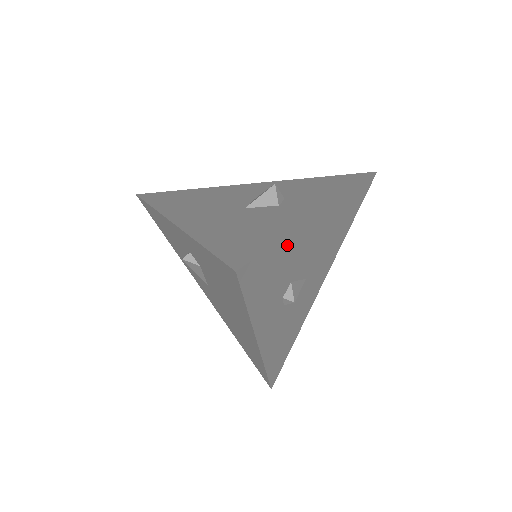
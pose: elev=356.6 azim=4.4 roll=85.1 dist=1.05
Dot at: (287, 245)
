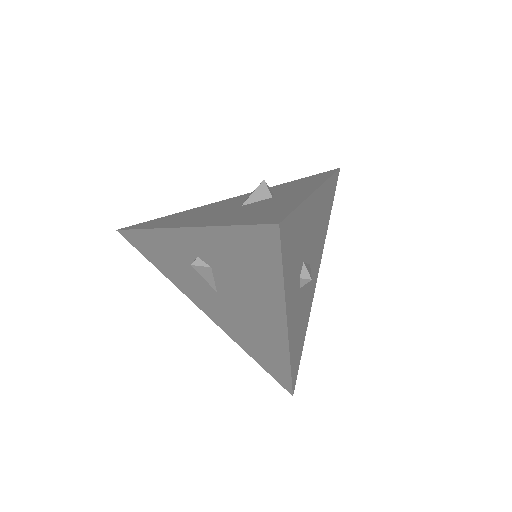
Dot at: (302, 215)
